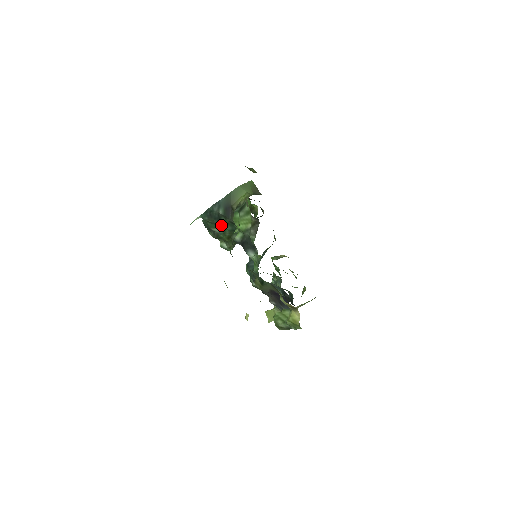
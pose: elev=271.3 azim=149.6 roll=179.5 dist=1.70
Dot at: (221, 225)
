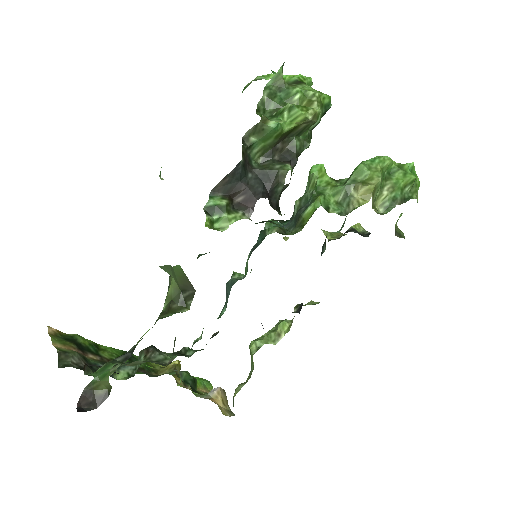
Dot at: occluded
